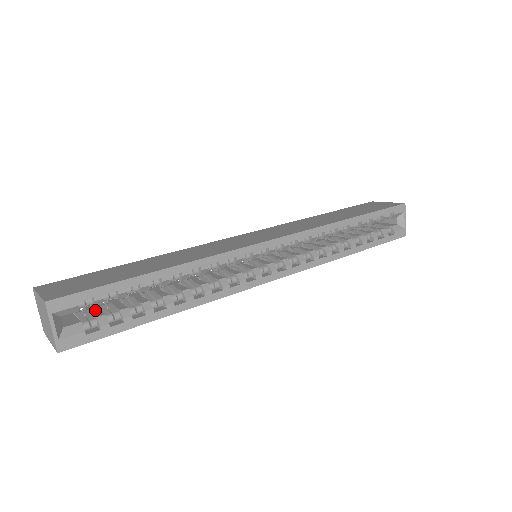
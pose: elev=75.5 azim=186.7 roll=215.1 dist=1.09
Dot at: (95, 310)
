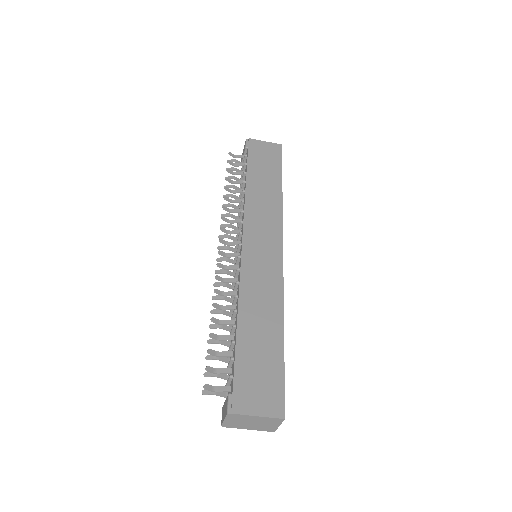
Dot at: occluded
